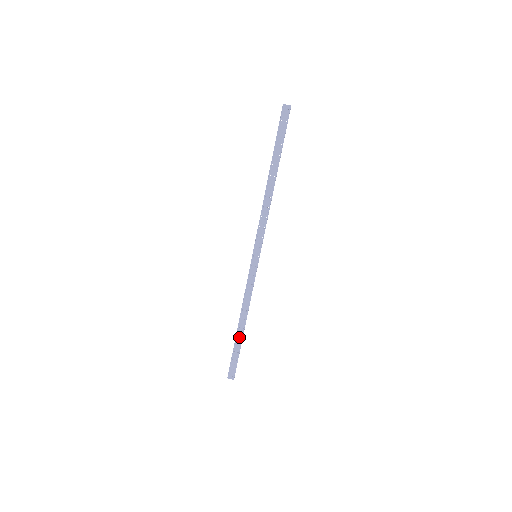
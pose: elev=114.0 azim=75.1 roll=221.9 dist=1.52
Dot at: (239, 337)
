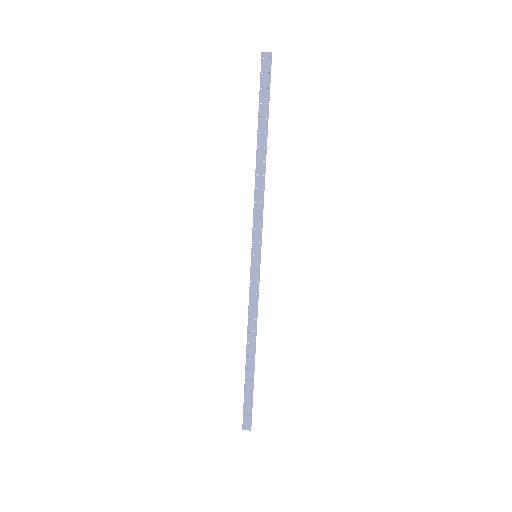
Dot at: (250, 370)
